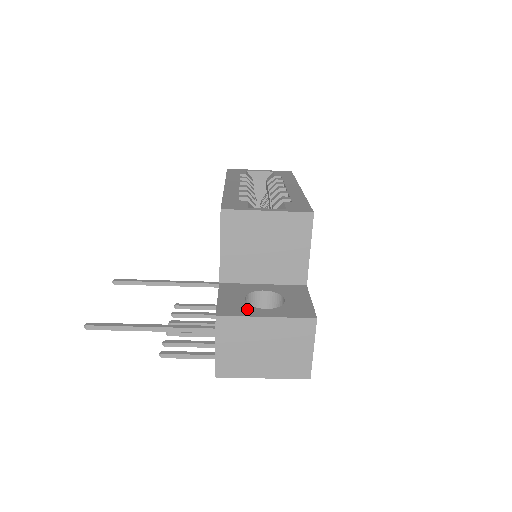
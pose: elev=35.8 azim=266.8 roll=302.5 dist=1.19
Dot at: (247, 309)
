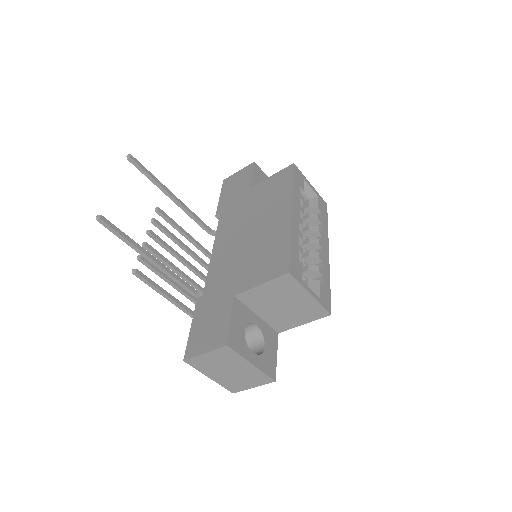
Dot at: (244, 347)
